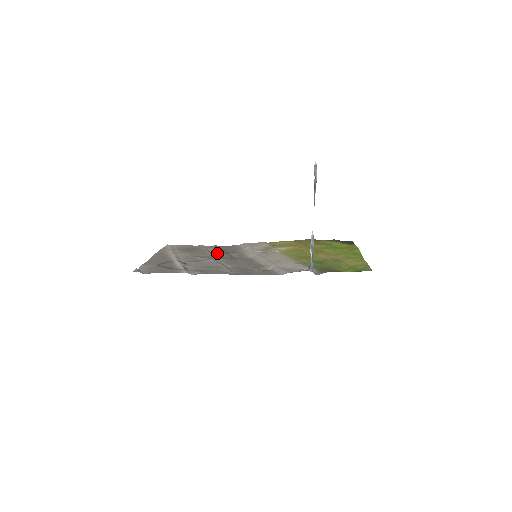
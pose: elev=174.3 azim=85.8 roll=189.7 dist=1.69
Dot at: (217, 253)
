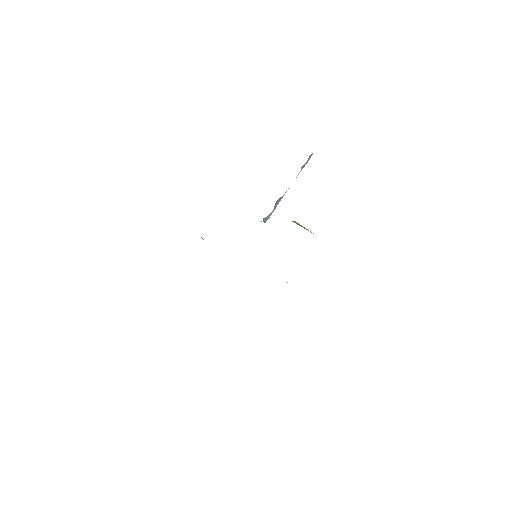
Dot at: occluded
